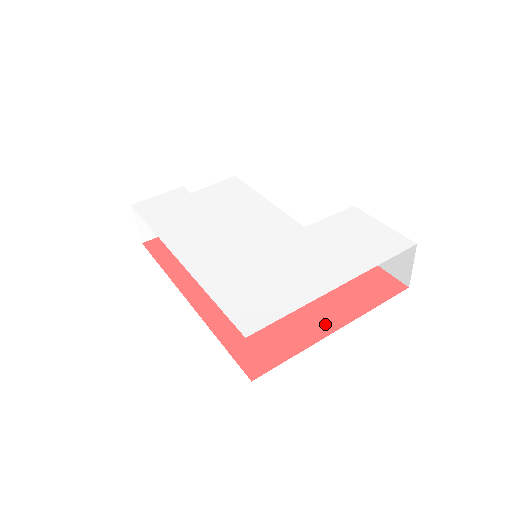
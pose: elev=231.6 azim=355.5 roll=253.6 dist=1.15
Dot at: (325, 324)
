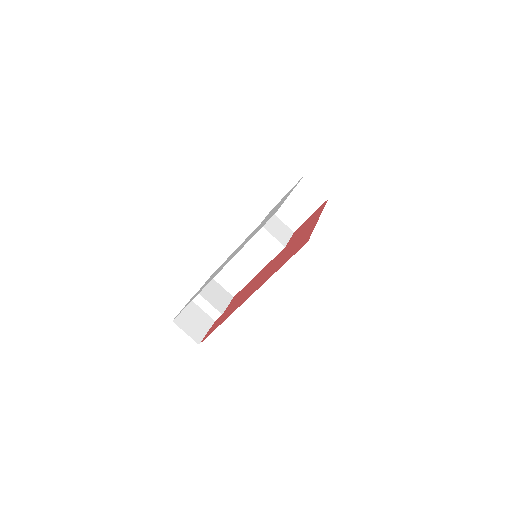
Dot at: (313, 224)
